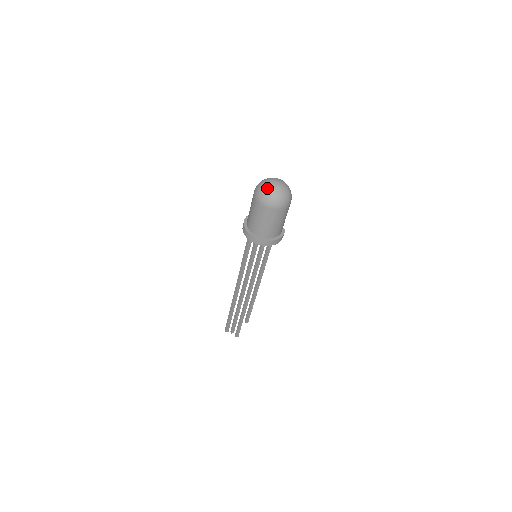
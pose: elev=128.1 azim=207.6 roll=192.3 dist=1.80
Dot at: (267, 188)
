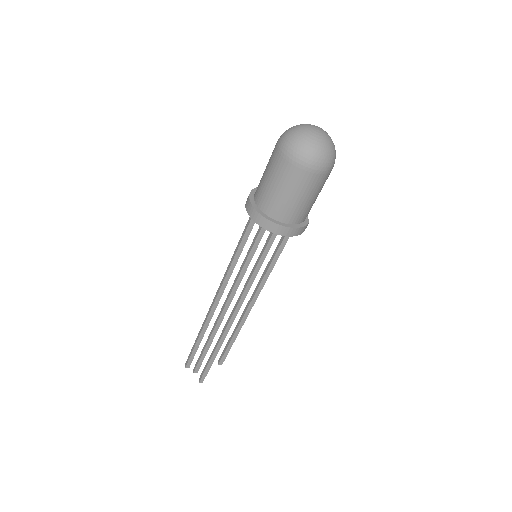
Dot at: (299, 131)
